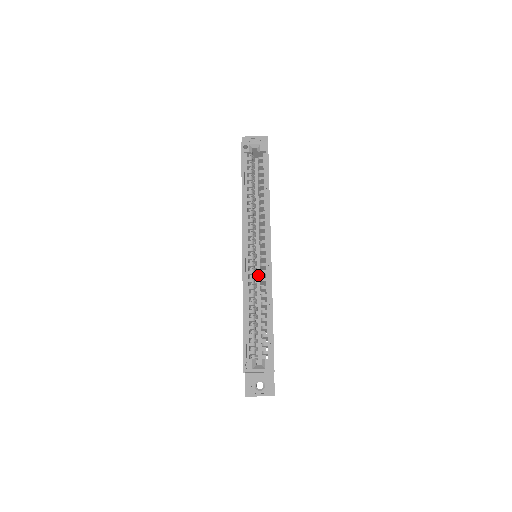
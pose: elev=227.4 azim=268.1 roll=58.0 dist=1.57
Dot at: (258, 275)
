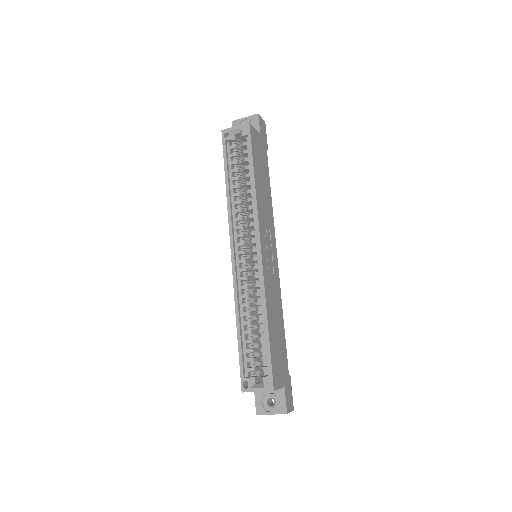
Dot at: occluded
